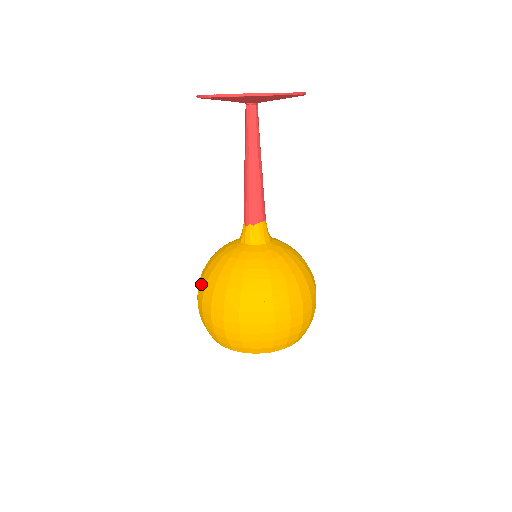
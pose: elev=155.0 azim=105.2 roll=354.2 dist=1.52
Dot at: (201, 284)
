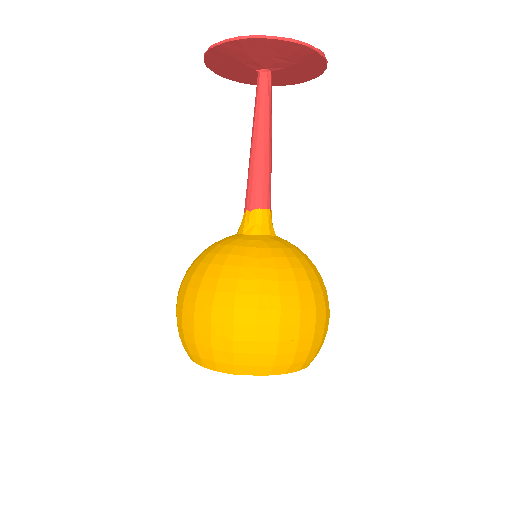
Dot at: occluded
